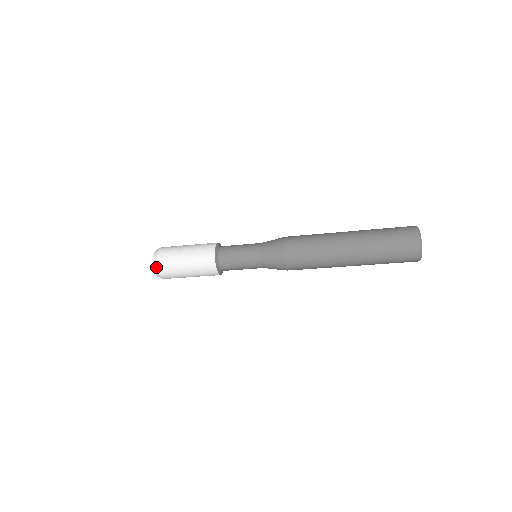
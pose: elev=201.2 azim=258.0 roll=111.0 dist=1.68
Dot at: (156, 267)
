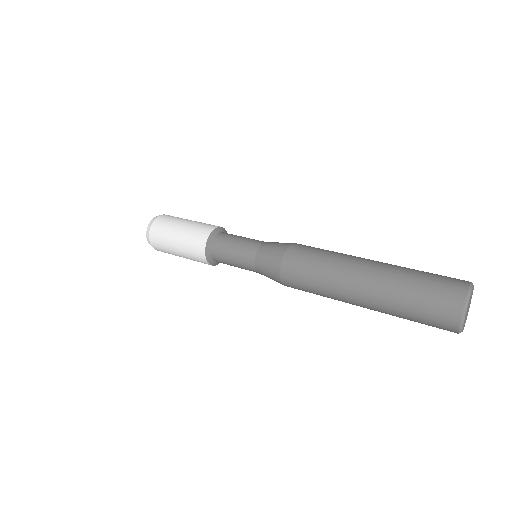
Dot at: (150, 243)
